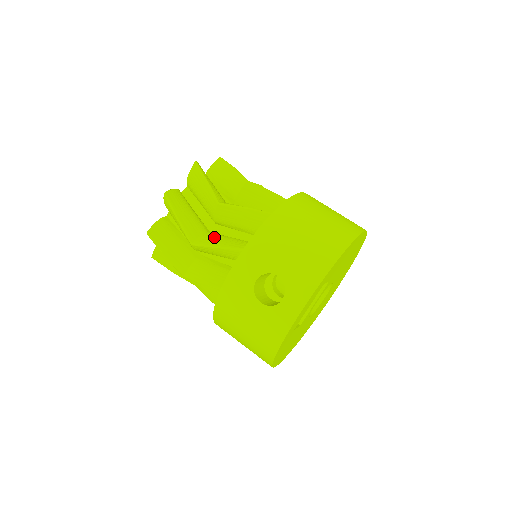
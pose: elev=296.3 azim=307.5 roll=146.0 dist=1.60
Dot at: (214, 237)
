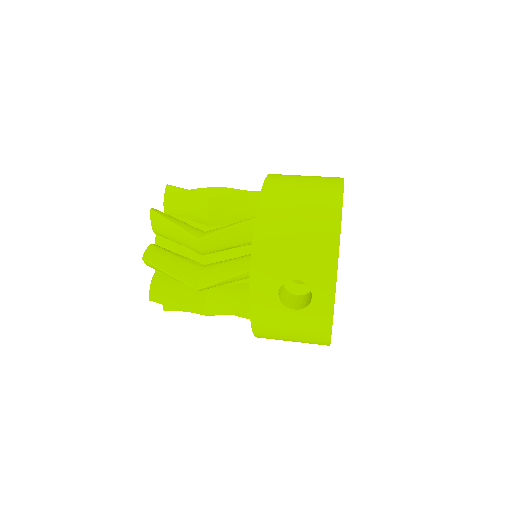
Dot at: (213, 271)
